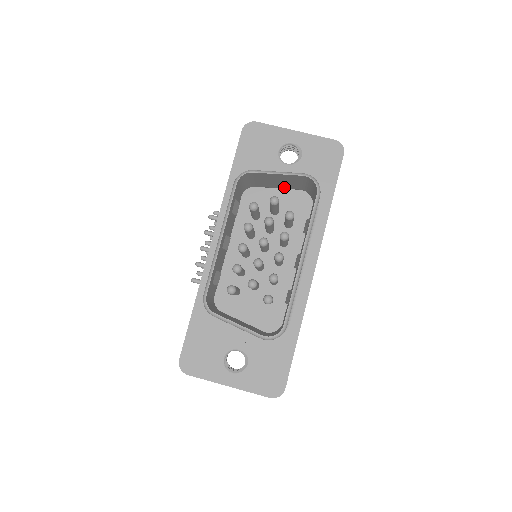
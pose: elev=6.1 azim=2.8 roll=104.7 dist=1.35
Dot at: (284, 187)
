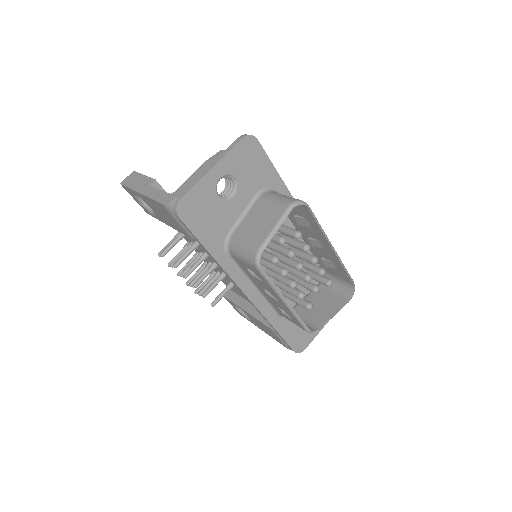
Dot at: (254, 214)
